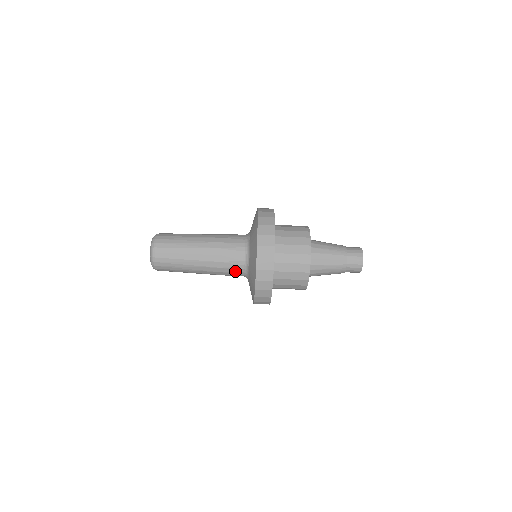
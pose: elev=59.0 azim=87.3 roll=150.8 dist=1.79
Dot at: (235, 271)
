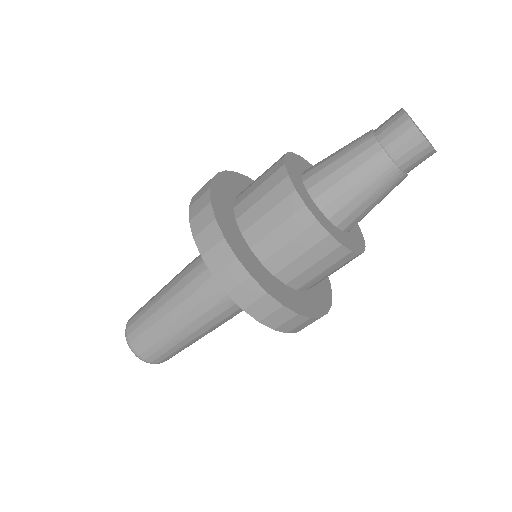
Dot at: (223, 294)
